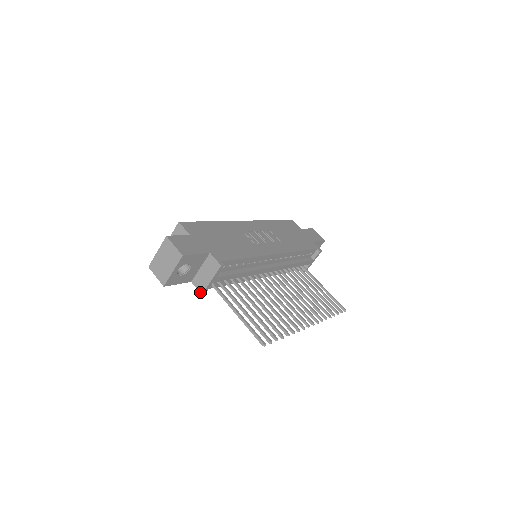
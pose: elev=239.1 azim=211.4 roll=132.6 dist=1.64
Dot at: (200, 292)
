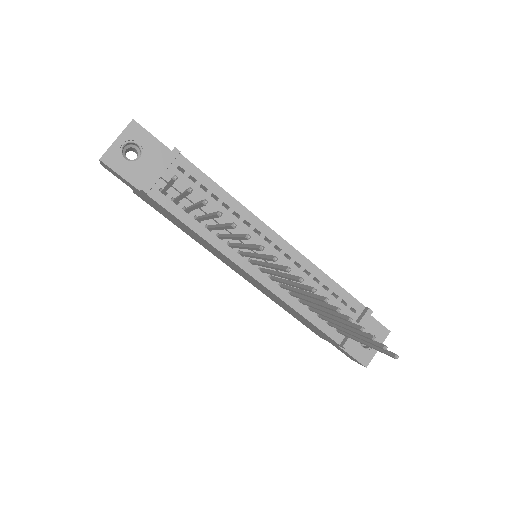
Dot at: (141, 188)
